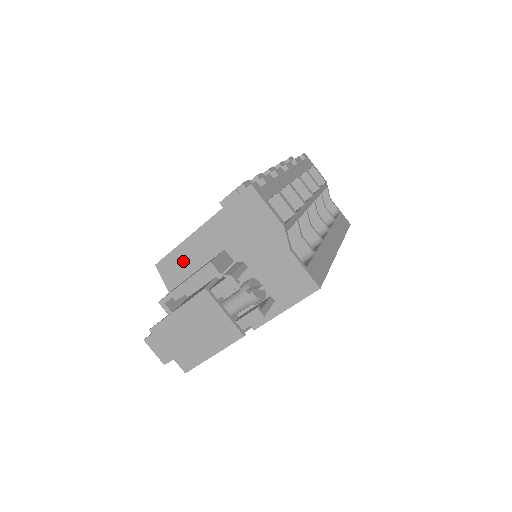
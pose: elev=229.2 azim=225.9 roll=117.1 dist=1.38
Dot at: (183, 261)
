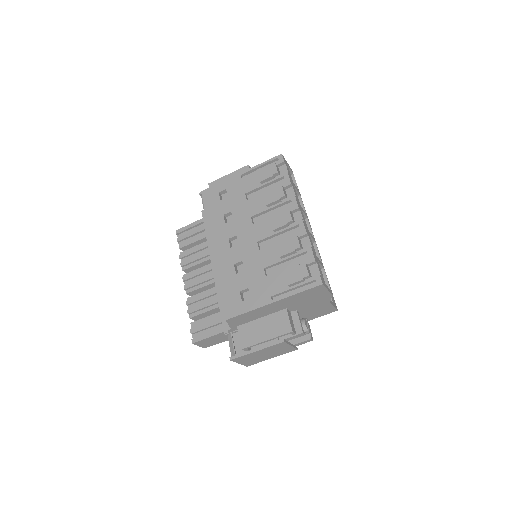
Dot at: (250, 316)
